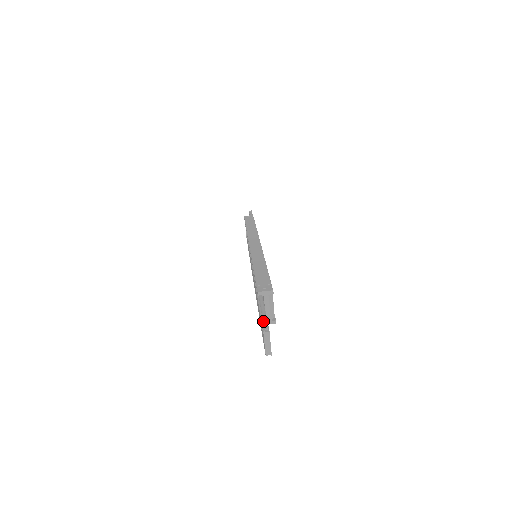
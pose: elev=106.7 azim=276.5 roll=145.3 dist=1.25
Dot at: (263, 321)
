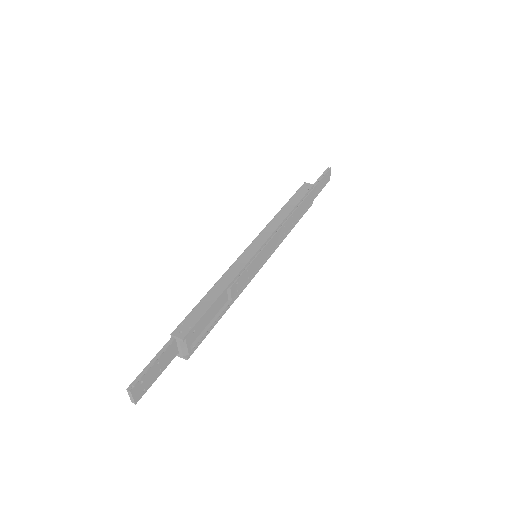
Dot at: (141, 374)
